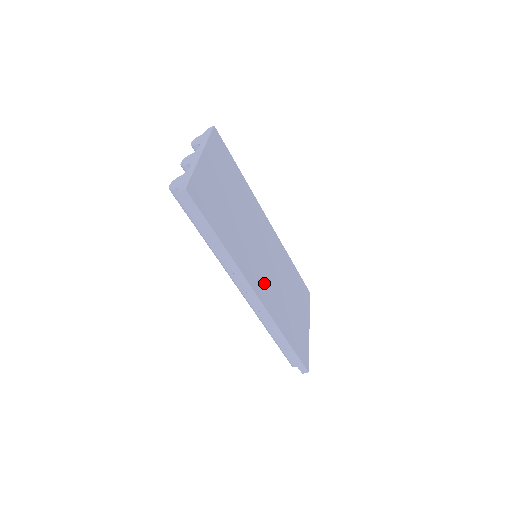
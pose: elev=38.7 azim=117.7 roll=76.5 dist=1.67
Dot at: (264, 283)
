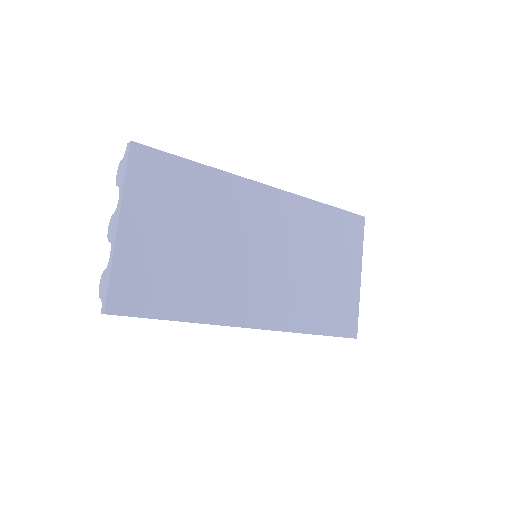
Dot at: (267, 298)
